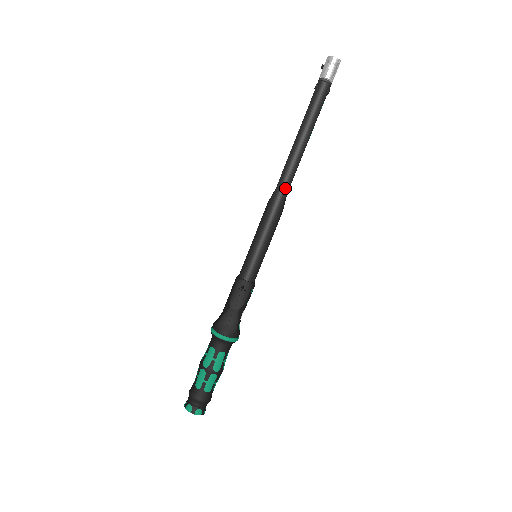
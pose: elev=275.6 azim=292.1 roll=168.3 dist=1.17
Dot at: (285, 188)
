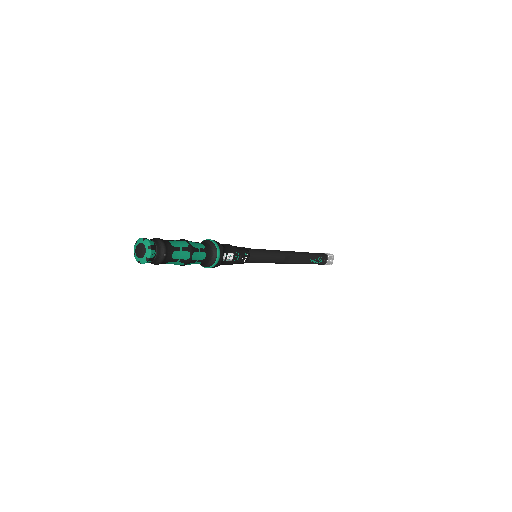
Dot at: (290, 252)
